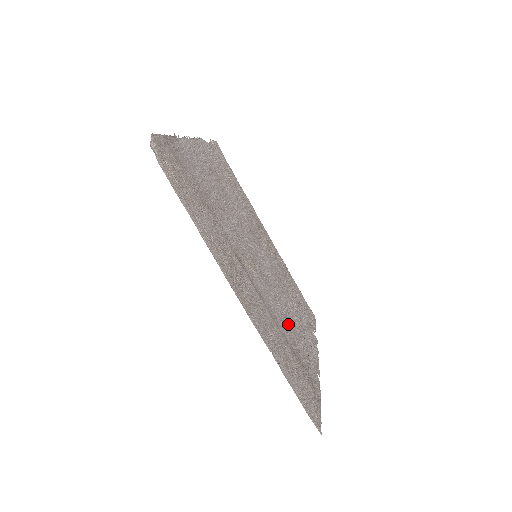
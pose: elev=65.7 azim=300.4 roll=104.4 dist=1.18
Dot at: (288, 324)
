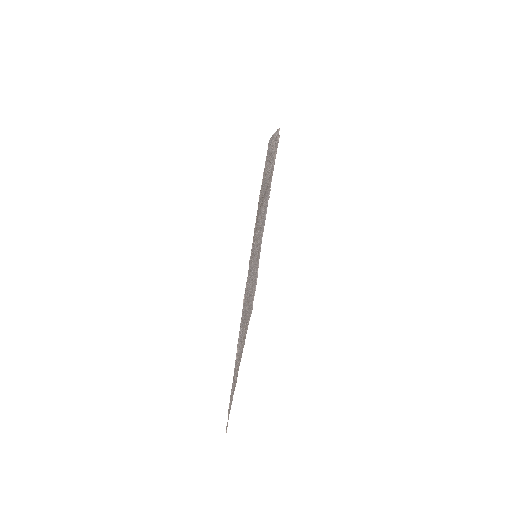
Dot at: (253, 252)
